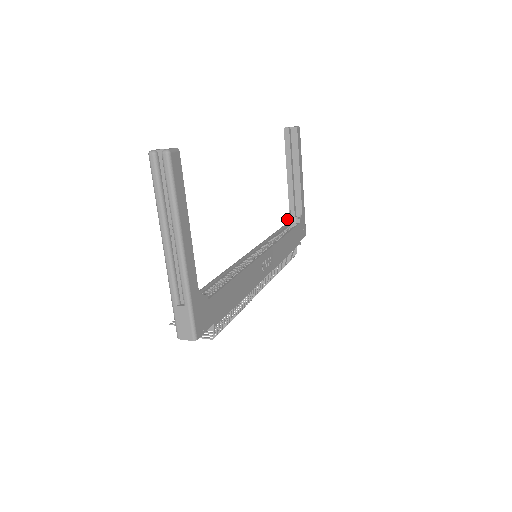
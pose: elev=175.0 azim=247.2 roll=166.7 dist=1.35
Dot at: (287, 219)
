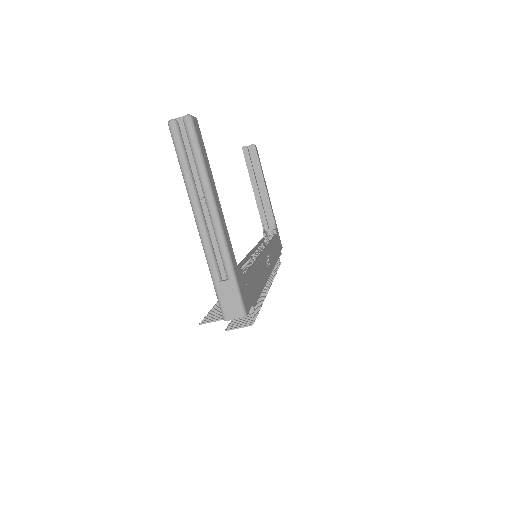
Dot at: (263, 233)
